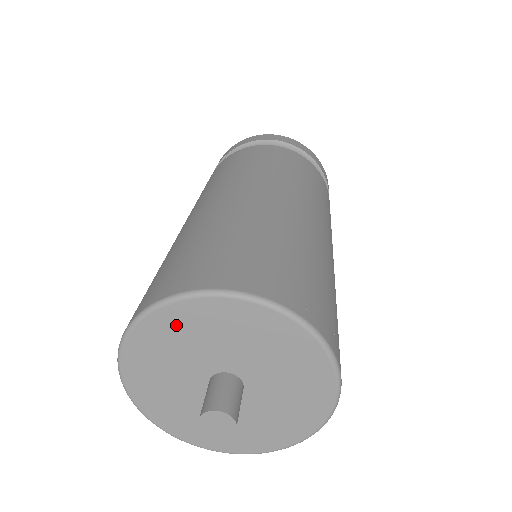
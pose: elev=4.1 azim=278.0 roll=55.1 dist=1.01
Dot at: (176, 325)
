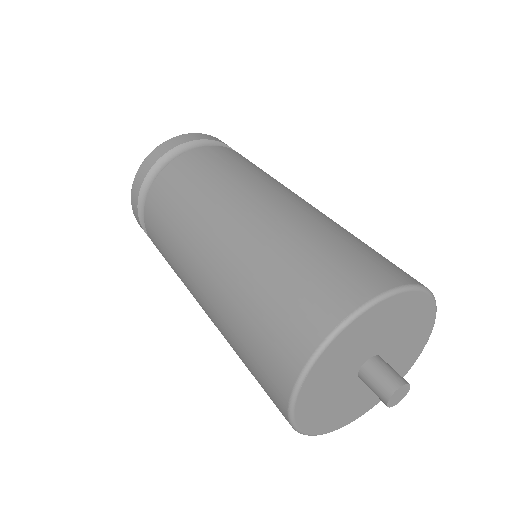
Dot at: (366, 325)
